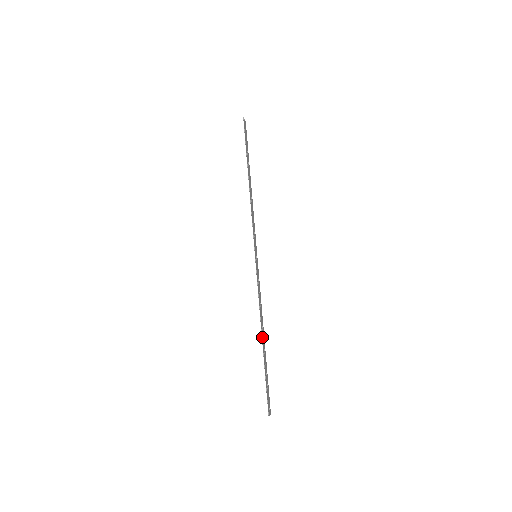
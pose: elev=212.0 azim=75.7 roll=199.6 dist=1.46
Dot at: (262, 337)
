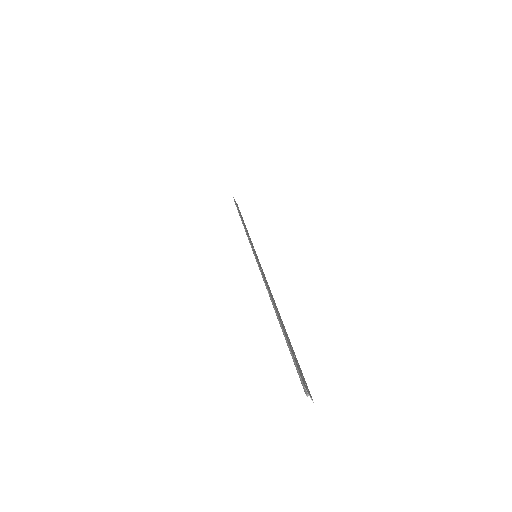
Dot at: (273, 305)
